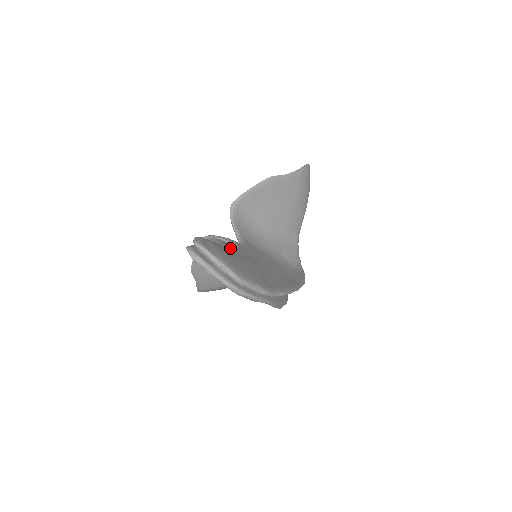
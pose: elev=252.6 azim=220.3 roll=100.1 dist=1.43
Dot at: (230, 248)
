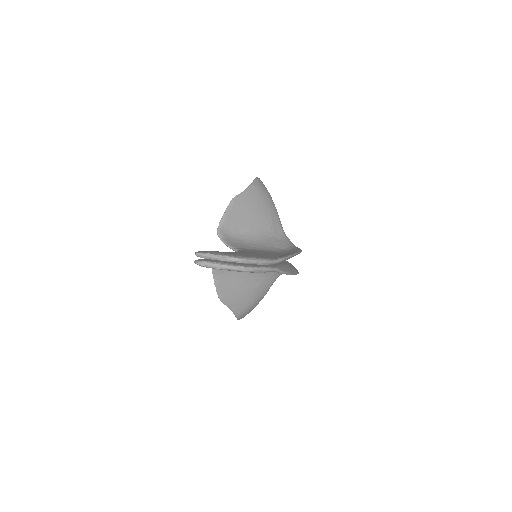
Dot at: occluded
